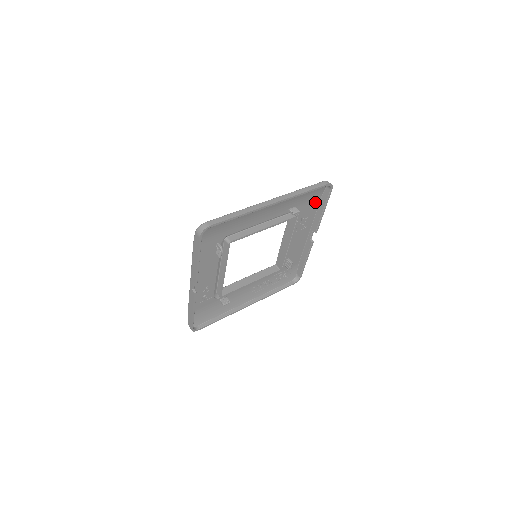
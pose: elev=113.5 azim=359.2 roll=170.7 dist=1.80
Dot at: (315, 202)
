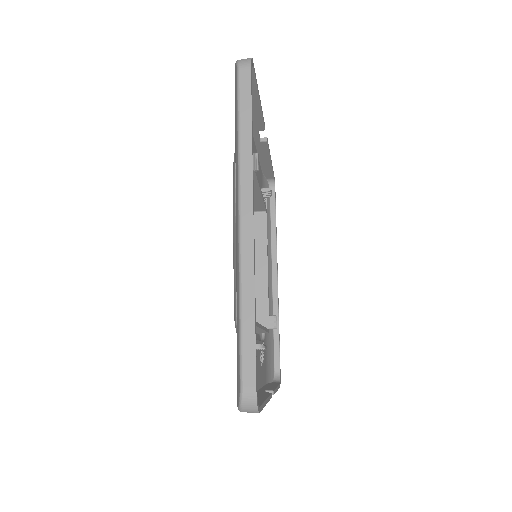
Dot at: occluded
